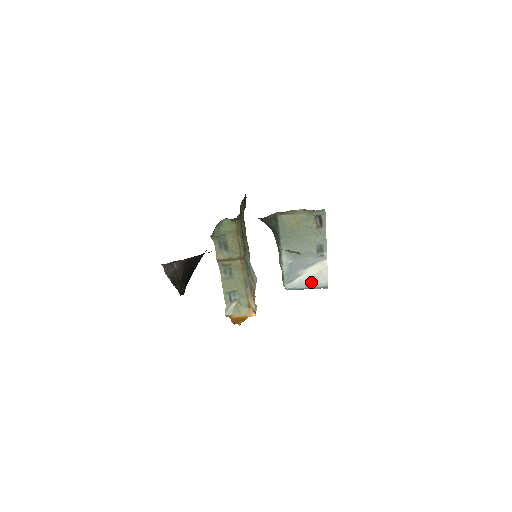
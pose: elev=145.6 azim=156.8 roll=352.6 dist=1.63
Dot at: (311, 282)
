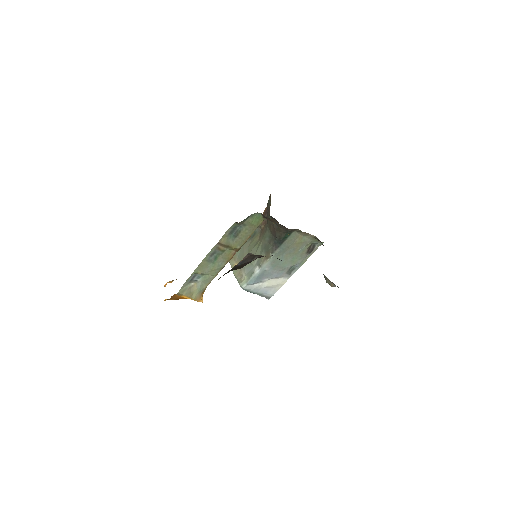
Dot at: (264, 290)
